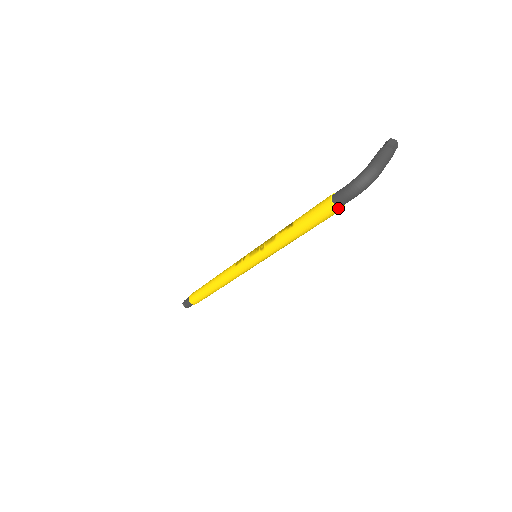
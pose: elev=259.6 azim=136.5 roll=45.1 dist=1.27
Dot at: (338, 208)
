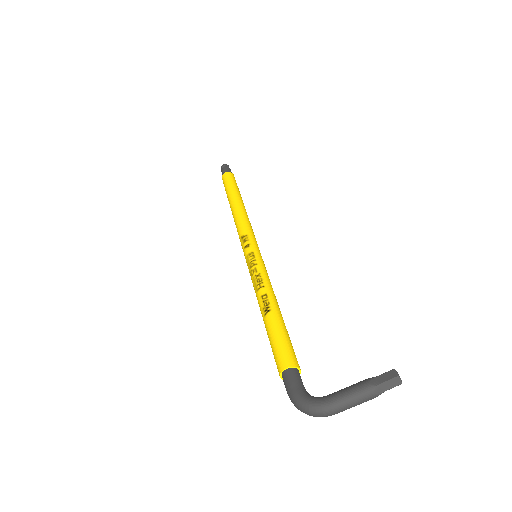
Dot at: occluded
